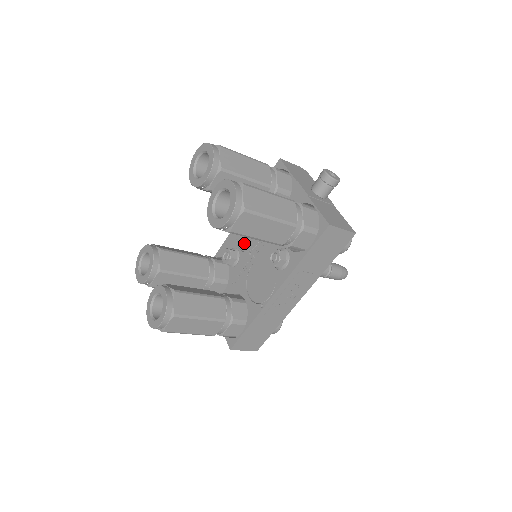
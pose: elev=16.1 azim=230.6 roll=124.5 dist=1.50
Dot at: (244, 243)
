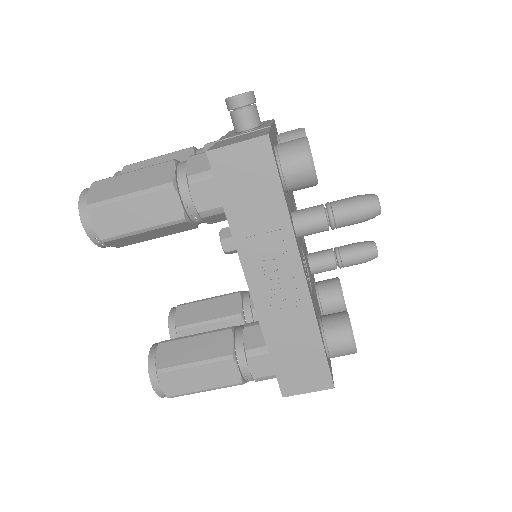
Dot at: occluded
